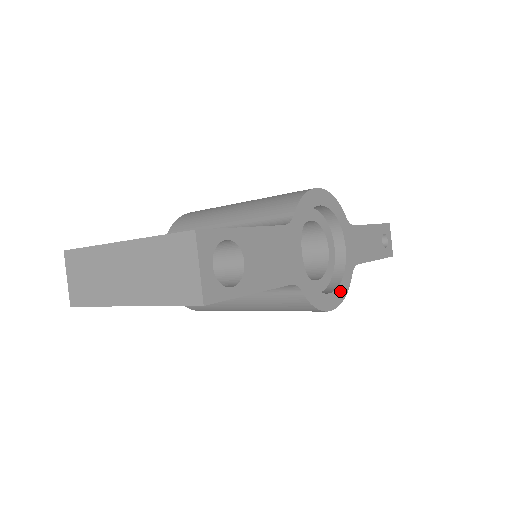
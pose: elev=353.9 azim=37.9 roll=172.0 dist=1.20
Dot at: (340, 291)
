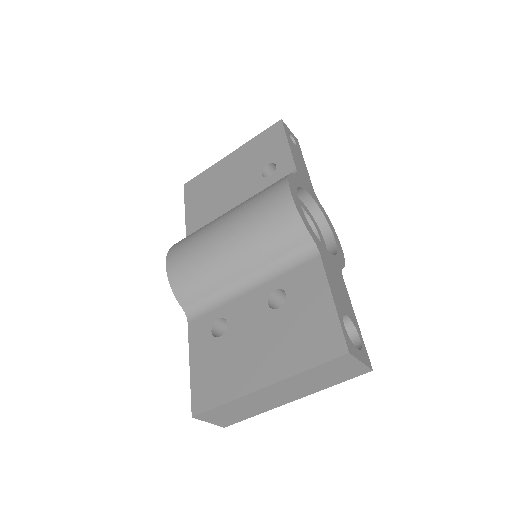
Dot at: (331, 227)
